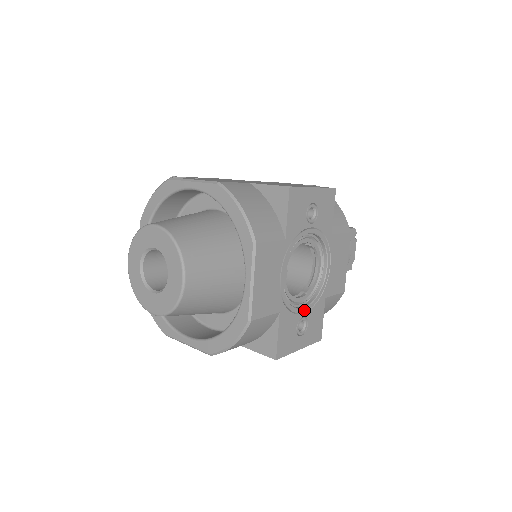
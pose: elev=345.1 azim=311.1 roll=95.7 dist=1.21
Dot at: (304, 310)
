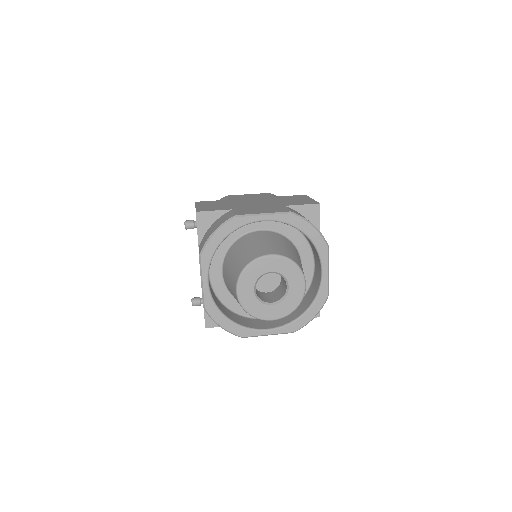
Dot at: occluded
